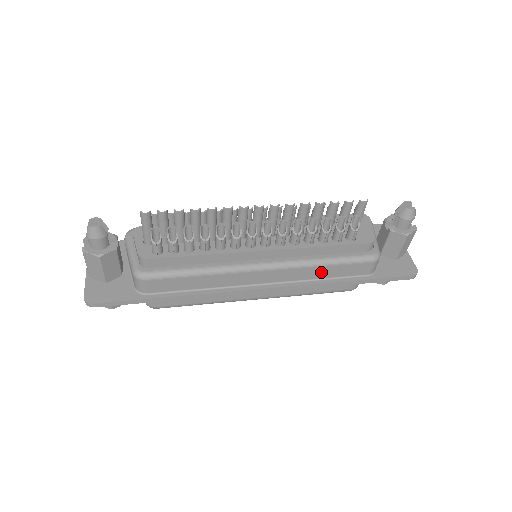
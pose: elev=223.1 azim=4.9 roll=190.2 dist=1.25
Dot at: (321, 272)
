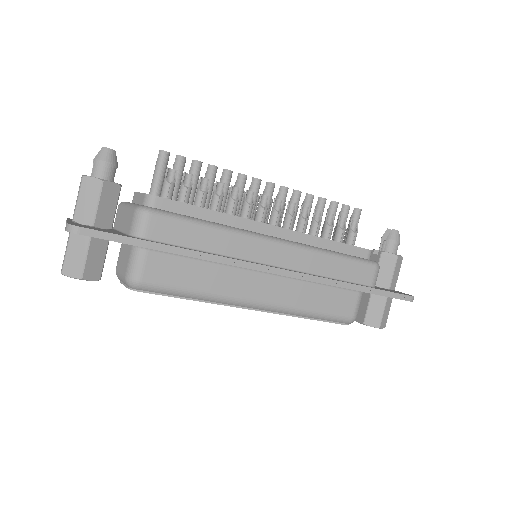
Dot at: (328, 266)
